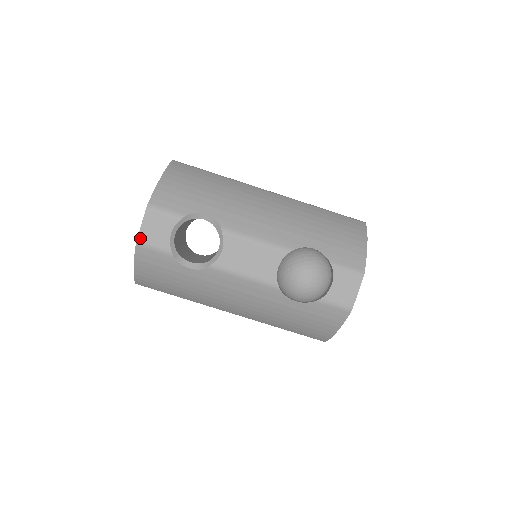
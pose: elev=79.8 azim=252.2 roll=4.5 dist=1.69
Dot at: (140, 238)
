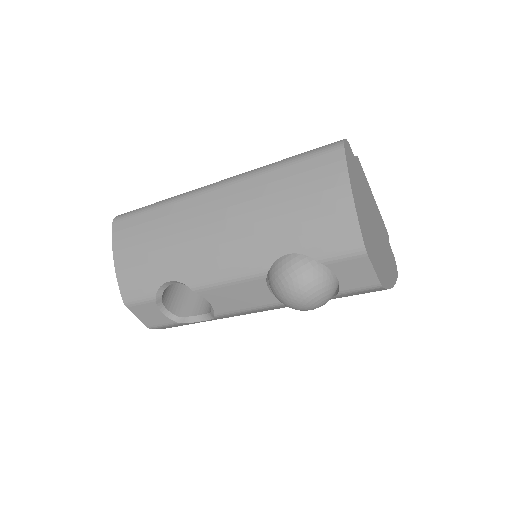
Dot at: (147, 325)
